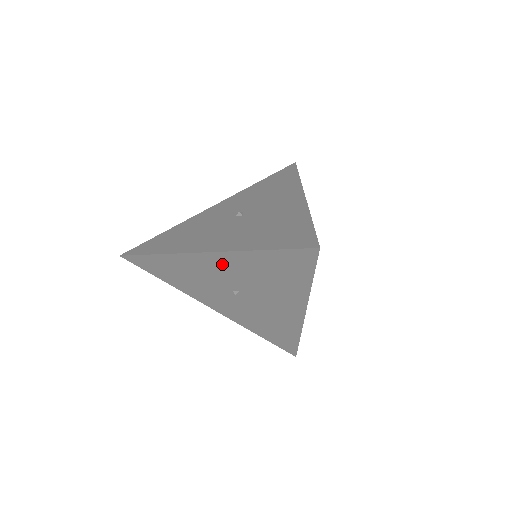
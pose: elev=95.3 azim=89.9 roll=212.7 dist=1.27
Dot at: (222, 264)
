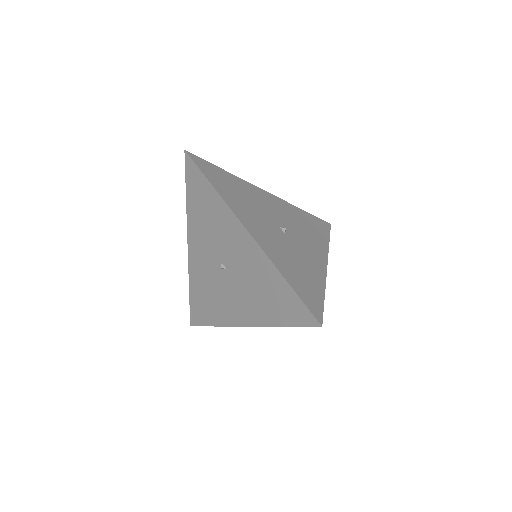
Dot at: occluded
